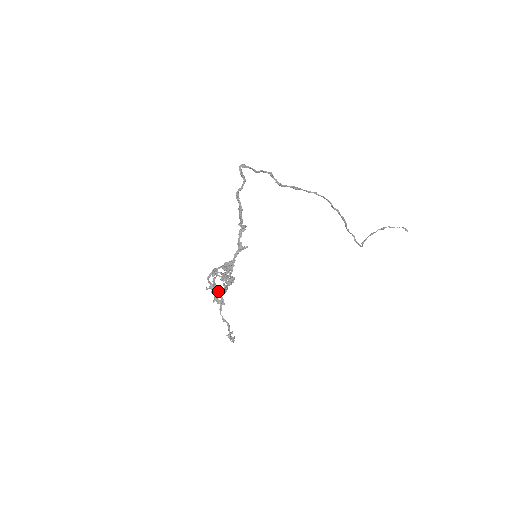
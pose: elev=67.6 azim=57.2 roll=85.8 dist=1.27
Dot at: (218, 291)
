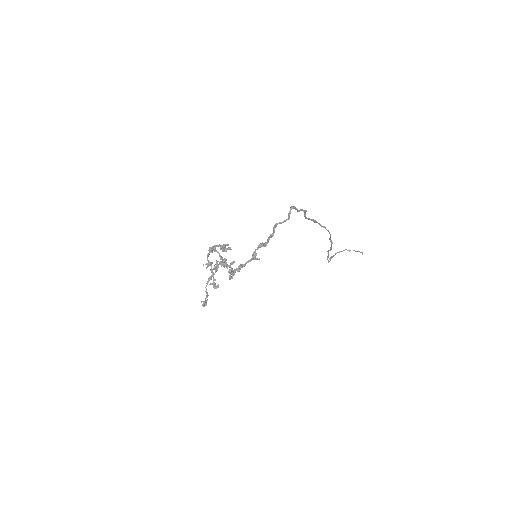
Dot at: (212, 269)
